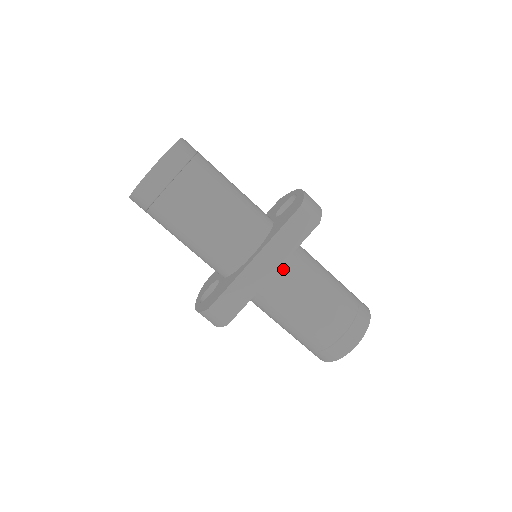
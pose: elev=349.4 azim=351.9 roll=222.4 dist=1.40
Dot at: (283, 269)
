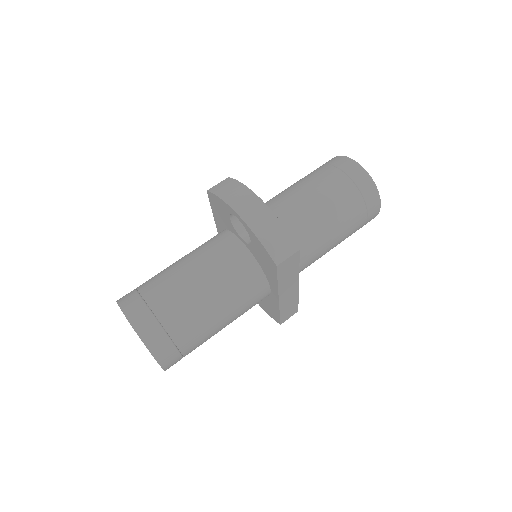
Dot at: occluded
